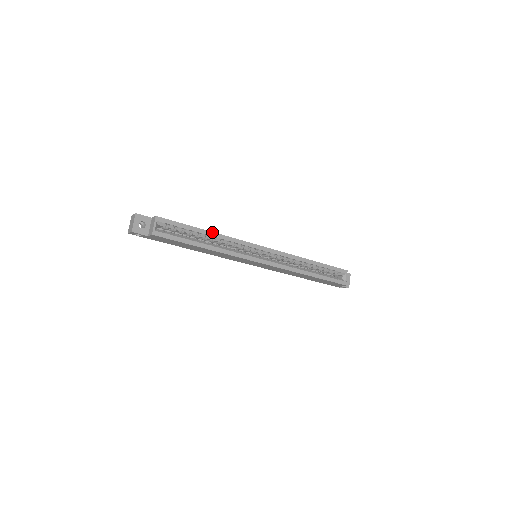
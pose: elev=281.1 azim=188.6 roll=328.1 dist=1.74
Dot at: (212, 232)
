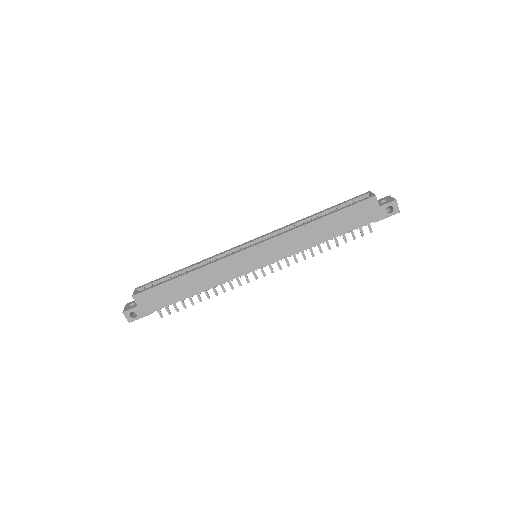
Dot at: (191, 265)
